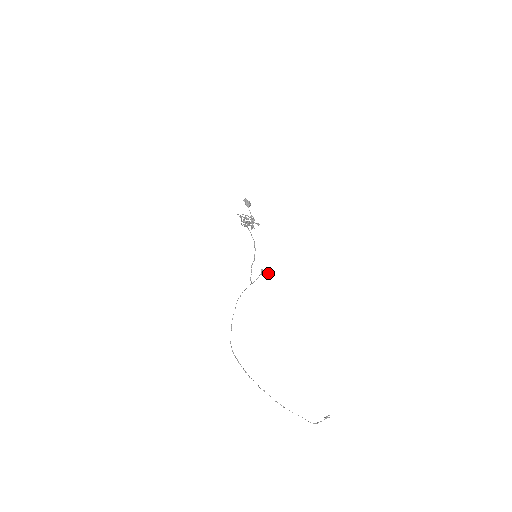
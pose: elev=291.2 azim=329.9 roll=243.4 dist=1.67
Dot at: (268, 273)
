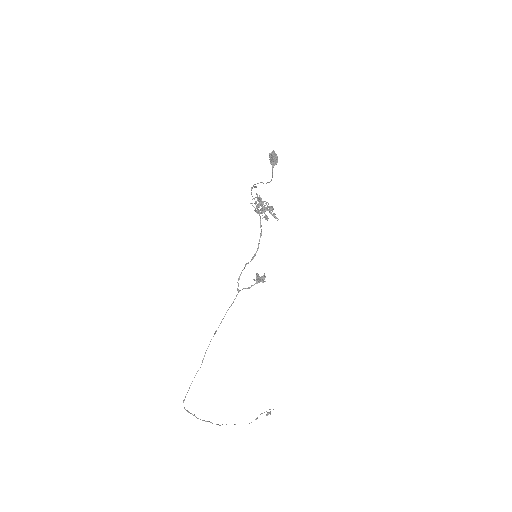
Dot at: (263, 280)
